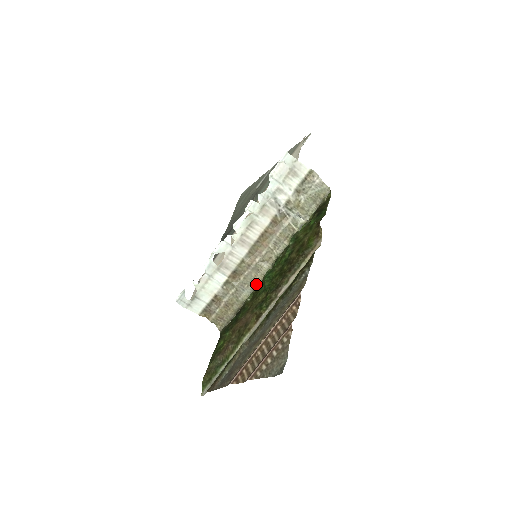
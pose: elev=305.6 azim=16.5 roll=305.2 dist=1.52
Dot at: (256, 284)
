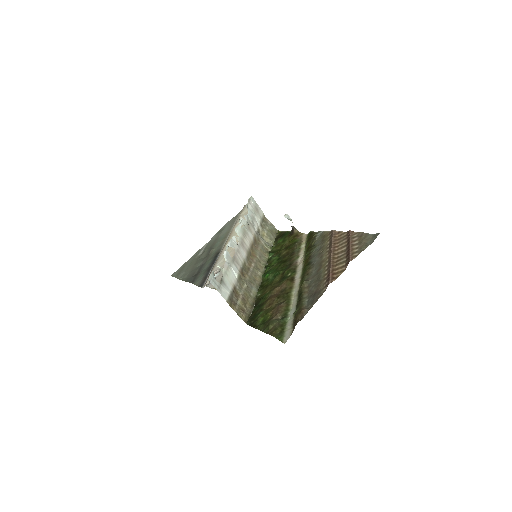
Dot at: (258, 284)
